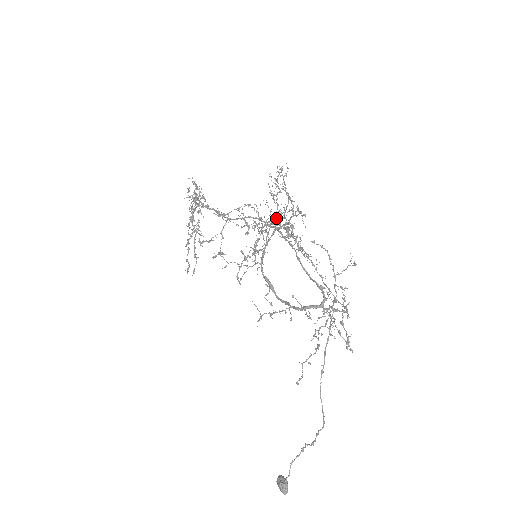
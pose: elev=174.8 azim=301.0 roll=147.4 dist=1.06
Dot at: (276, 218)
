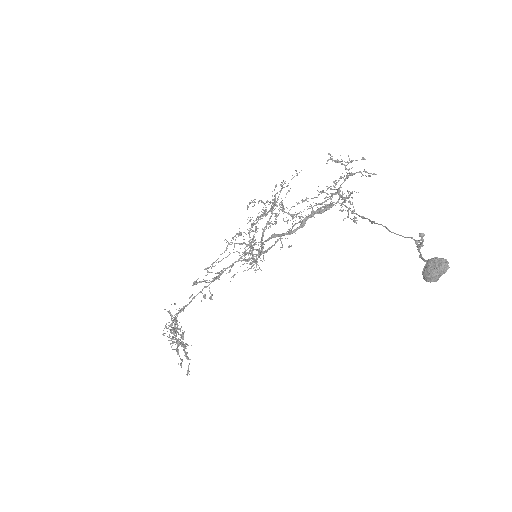
Dot at: occluded
